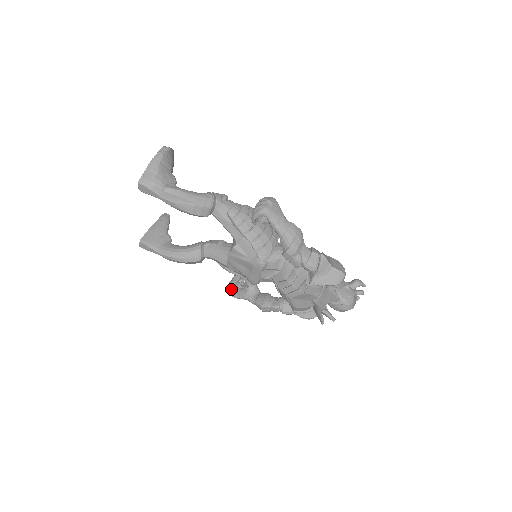
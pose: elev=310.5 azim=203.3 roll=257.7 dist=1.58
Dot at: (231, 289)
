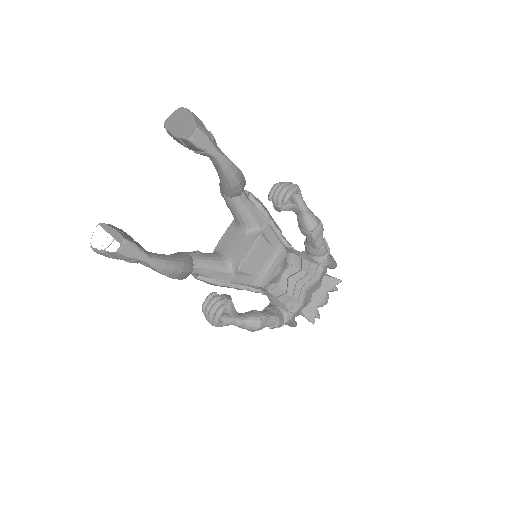
Dot at: (224, 308)
